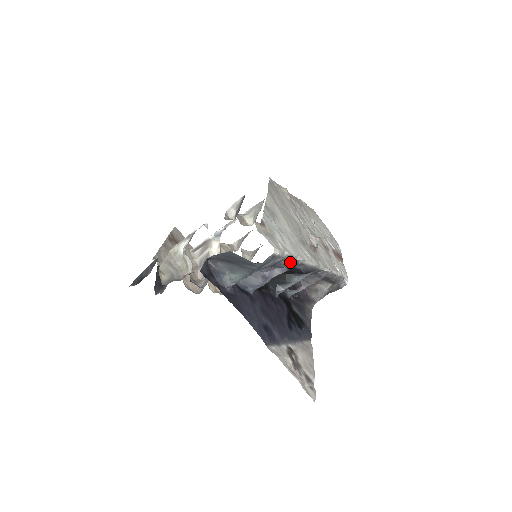
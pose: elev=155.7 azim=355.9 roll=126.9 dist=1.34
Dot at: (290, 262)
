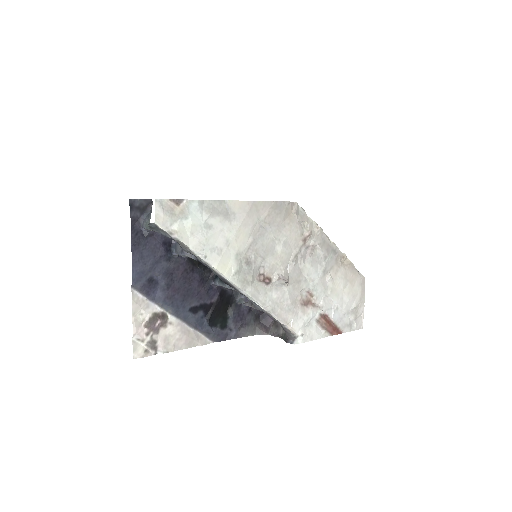
Dot at: (188, 250)
